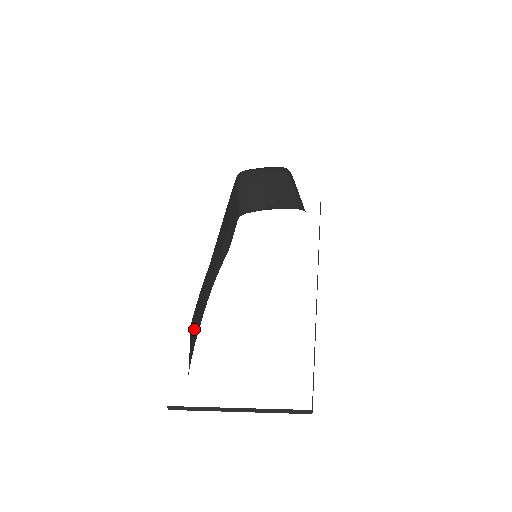
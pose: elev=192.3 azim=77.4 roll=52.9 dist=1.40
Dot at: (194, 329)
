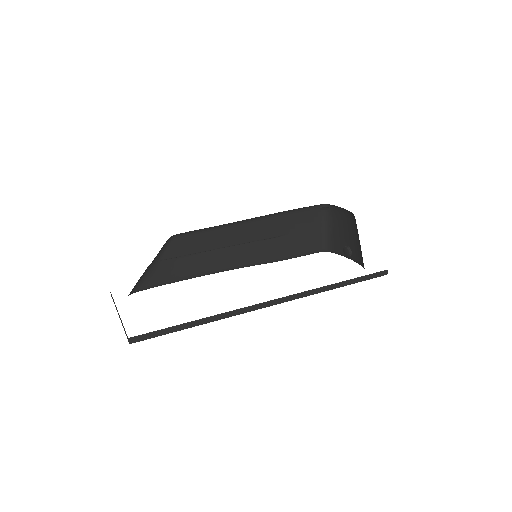
Dot at: (173, 269)
